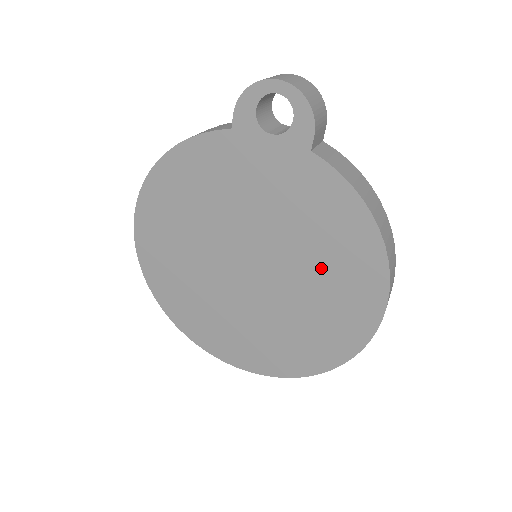
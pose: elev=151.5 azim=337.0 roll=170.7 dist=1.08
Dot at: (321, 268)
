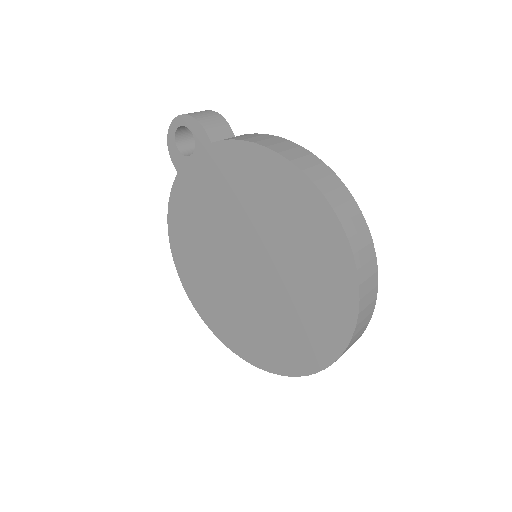
Dot at: (277, 221)
